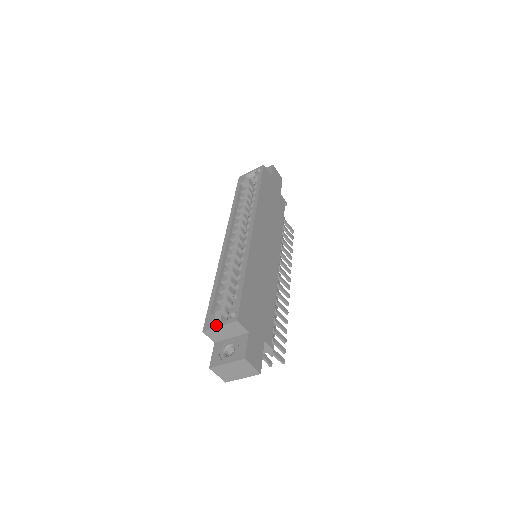
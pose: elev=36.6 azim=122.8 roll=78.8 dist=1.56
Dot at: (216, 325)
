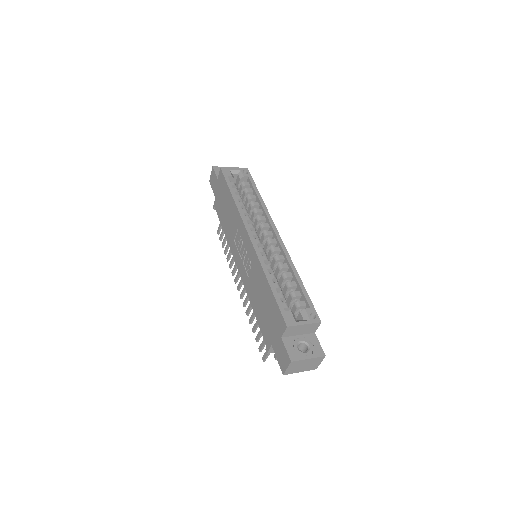
Dot at: (300, 323)
